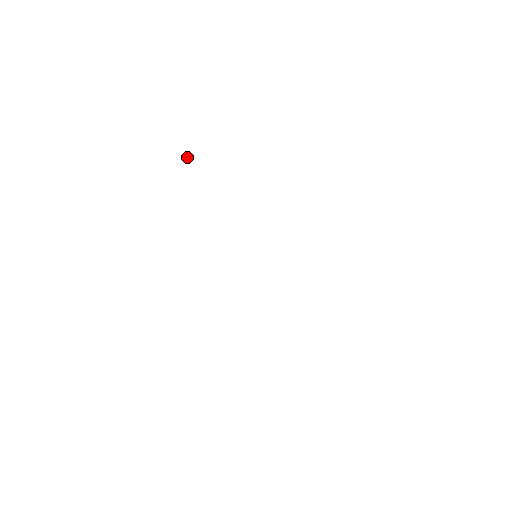
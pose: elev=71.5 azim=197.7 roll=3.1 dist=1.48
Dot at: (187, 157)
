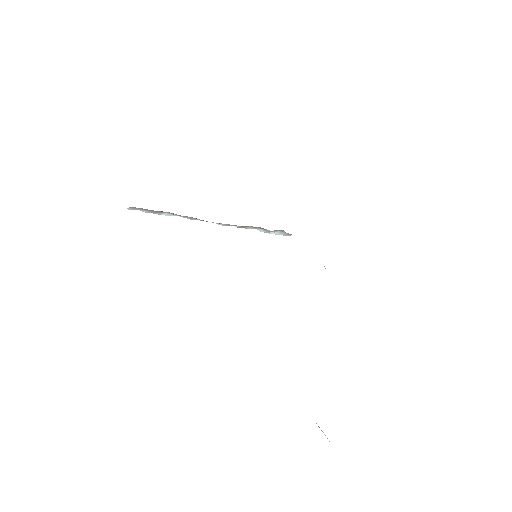
Dot at: occluded
